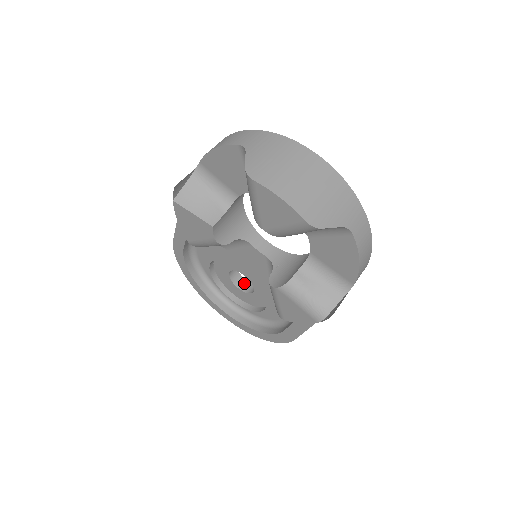
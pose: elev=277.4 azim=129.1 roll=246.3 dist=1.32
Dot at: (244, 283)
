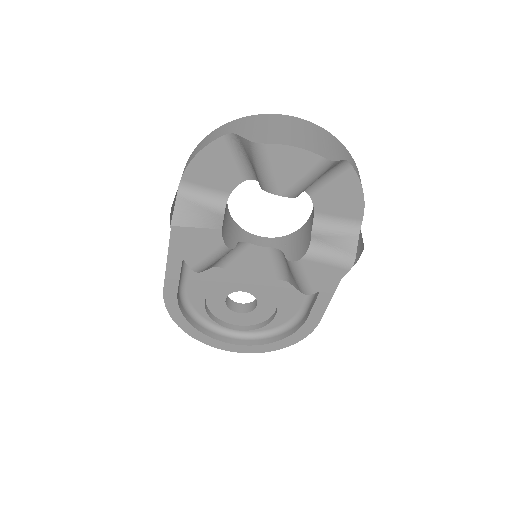
Dot at: (241, 306)
